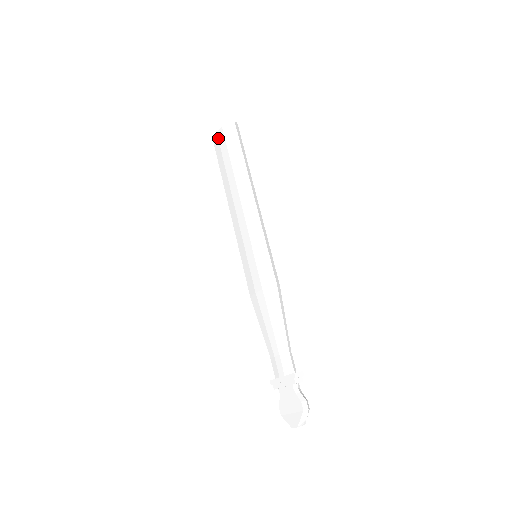
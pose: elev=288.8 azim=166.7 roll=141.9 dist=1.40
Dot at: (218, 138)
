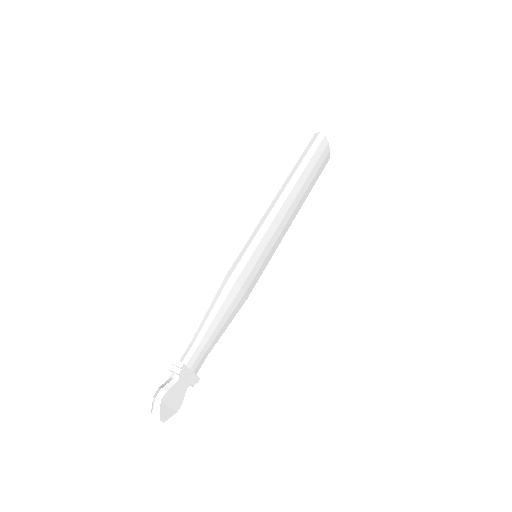
Dot at: occluded
